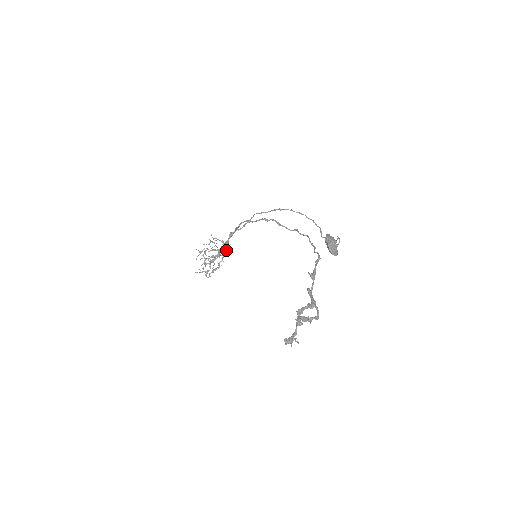
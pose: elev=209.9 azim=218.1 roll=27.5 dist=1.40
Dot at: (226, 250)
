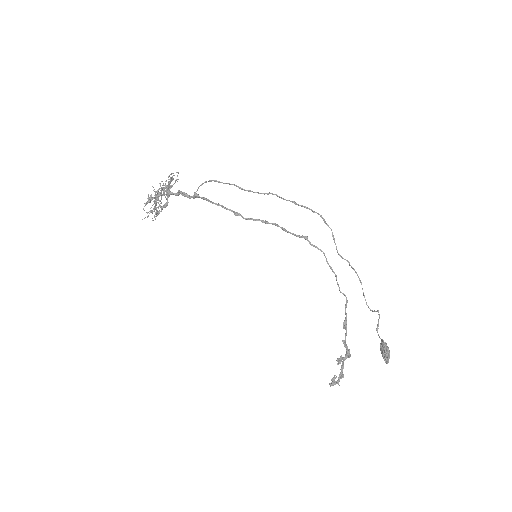
Dot at: (173, 179)
